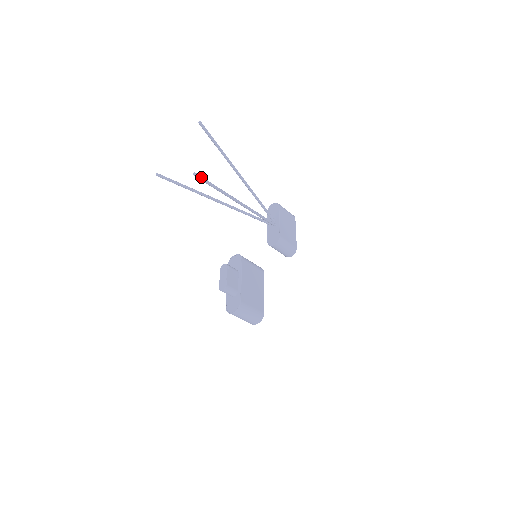
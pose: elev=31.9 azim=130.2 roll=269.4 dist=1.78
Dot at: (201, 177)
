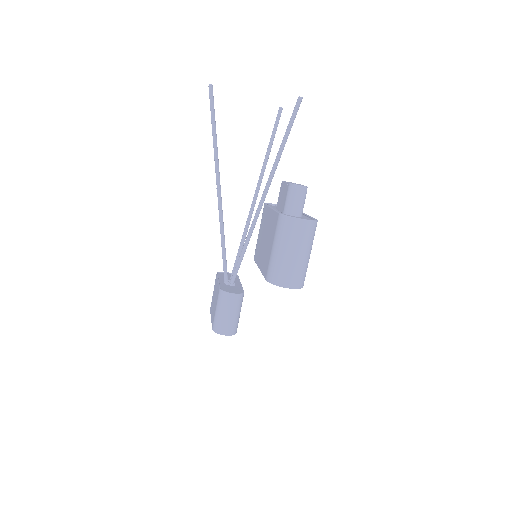
Dot at: occluded
